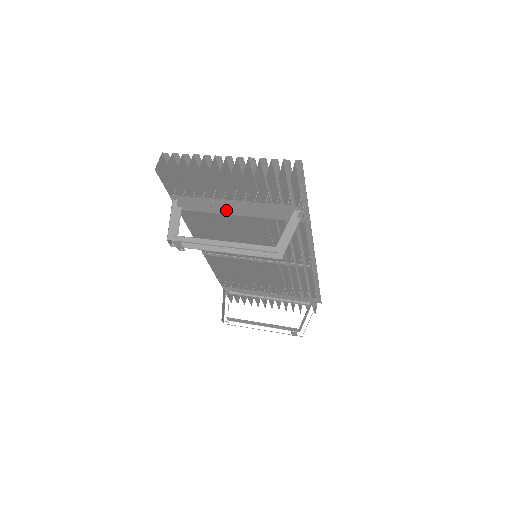
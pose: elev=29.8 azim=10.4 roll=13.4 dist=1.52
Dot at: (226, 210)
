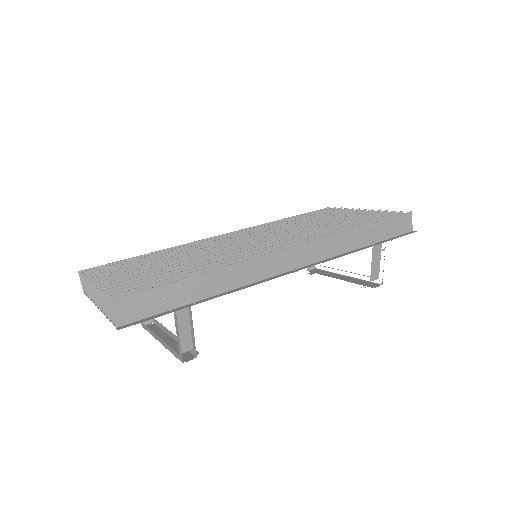
Dot at: occluded
